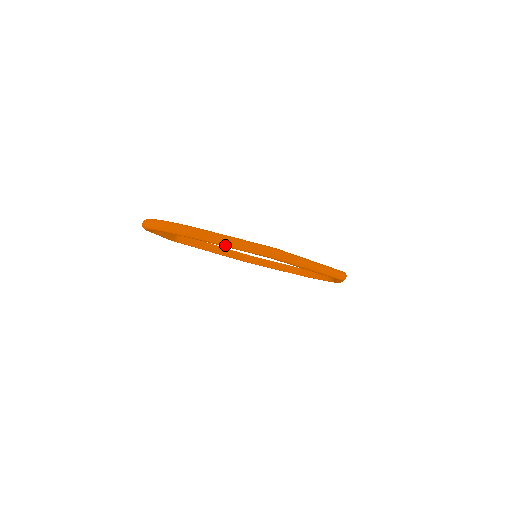
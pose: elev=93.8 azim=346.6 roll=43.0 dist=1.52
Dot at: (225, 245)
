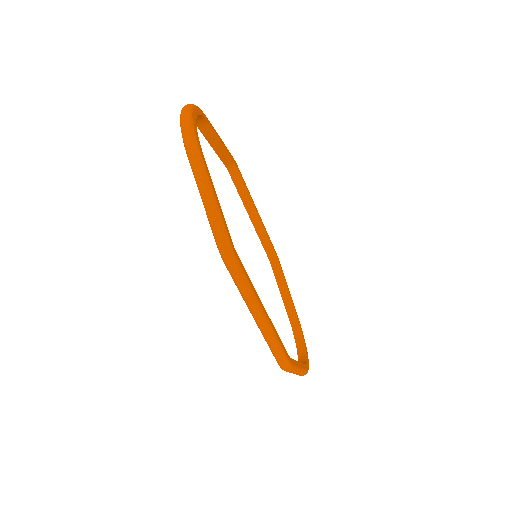
Dot at: (200, 193)
